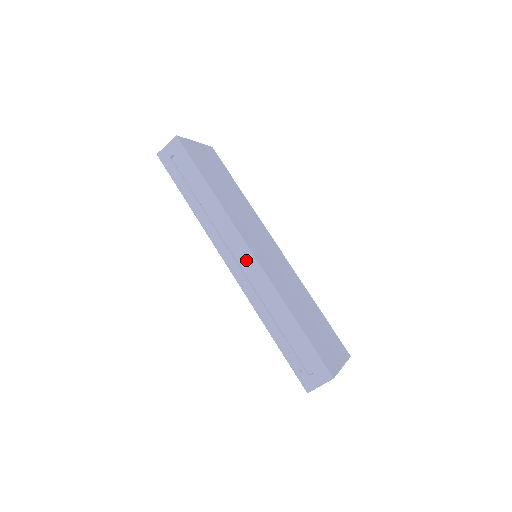
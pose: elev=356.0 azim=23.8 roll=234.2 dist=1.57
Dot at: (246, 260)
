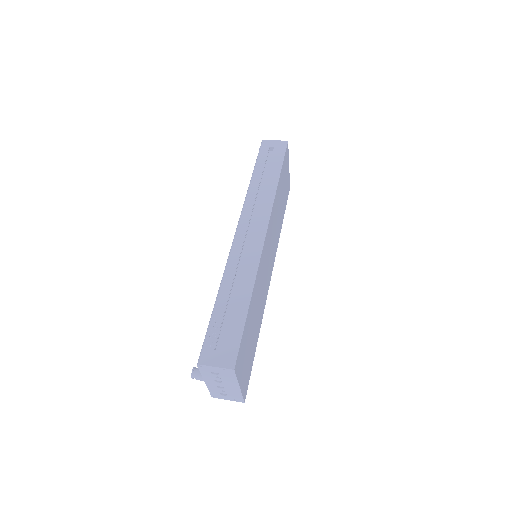
Dot at: (256, 237)
